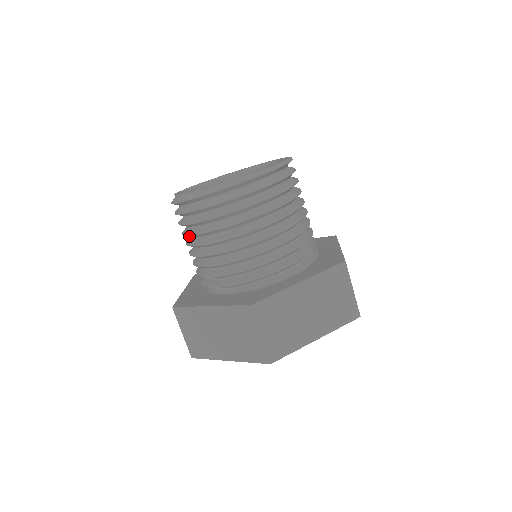
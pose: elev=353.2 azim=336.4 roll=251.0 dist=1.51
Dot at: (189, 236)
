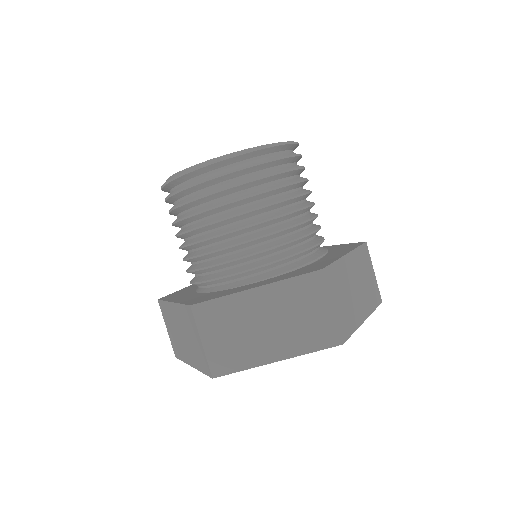
Dot at: occluded
